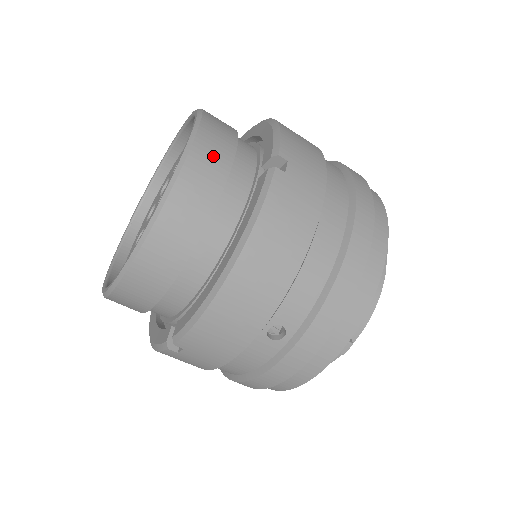
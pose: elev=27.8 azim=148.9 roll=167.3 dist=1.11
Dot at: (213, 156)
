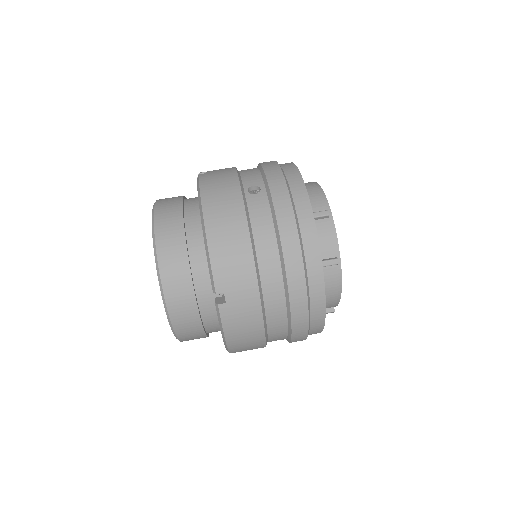
Dot at: (181, 299)
